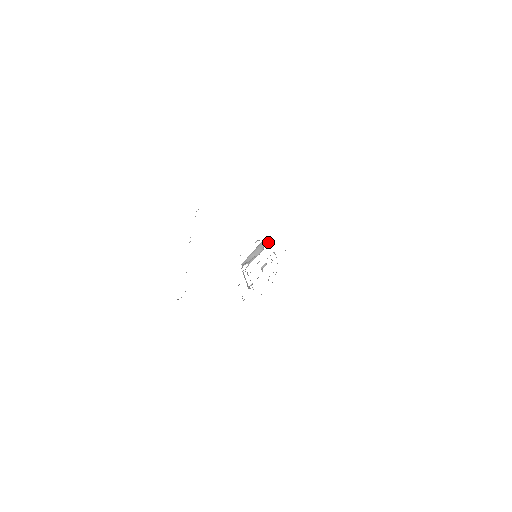
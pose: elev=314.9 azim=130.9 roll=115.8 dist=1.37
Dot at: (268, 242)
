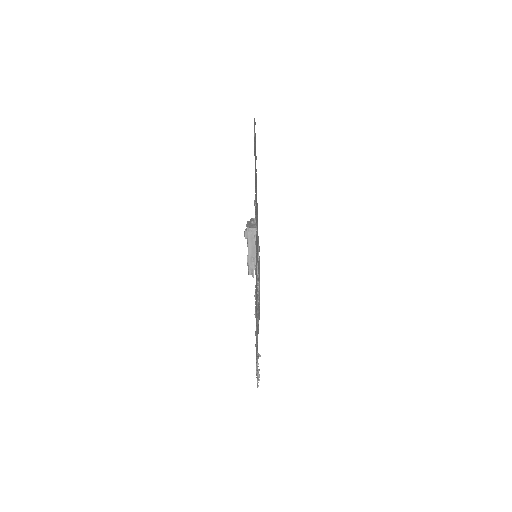
Dot at: (254, 232)
